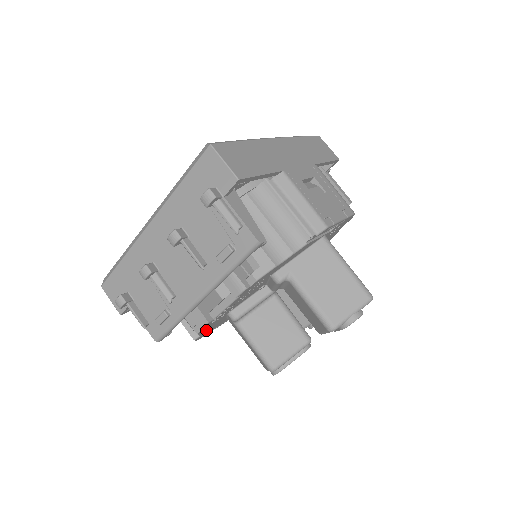
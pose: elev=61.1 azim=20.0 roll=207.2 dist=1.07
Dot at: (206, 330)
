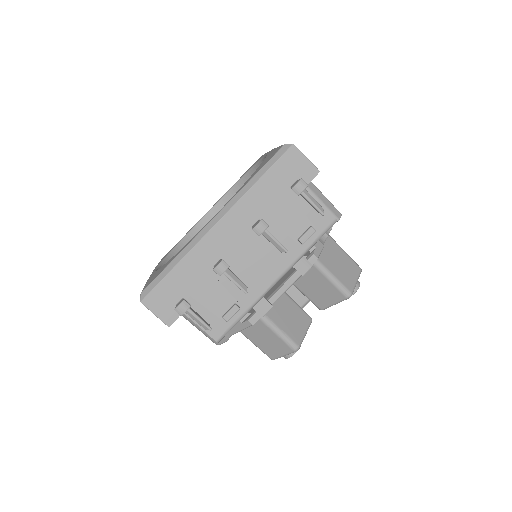
Dot at: occluded
